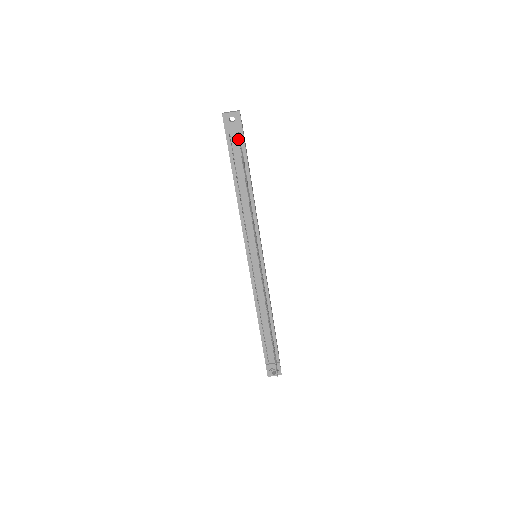
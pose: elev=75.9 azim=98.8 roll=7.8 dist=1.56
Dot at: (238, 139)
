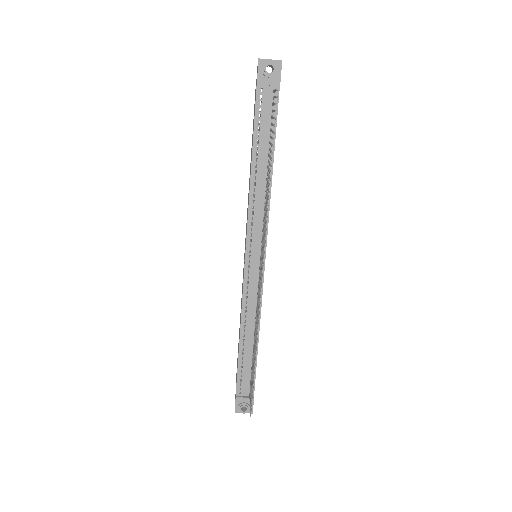
Dot at: (271, 97)
